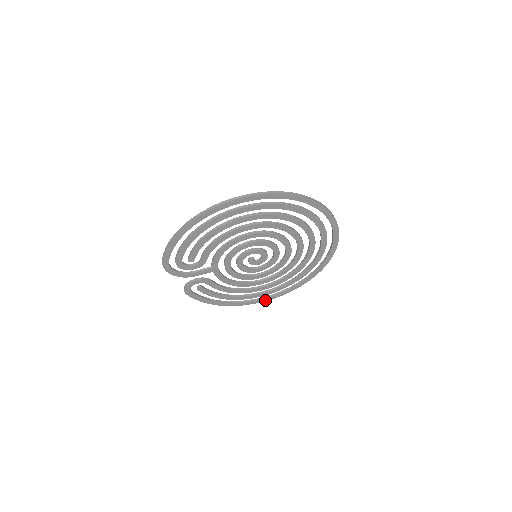
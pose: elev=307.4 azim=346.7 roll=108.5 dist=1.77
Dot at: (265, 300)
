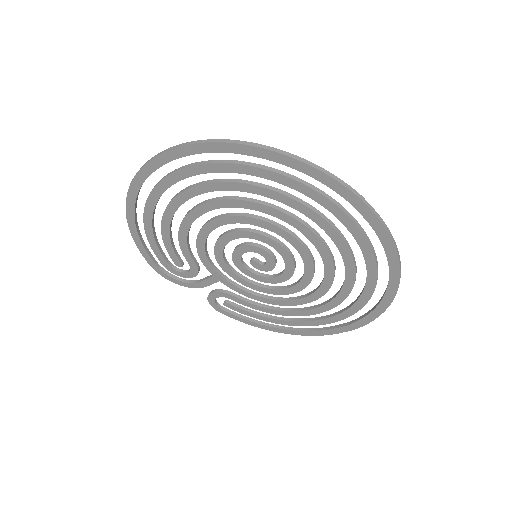
Dot at: (341, 331)
